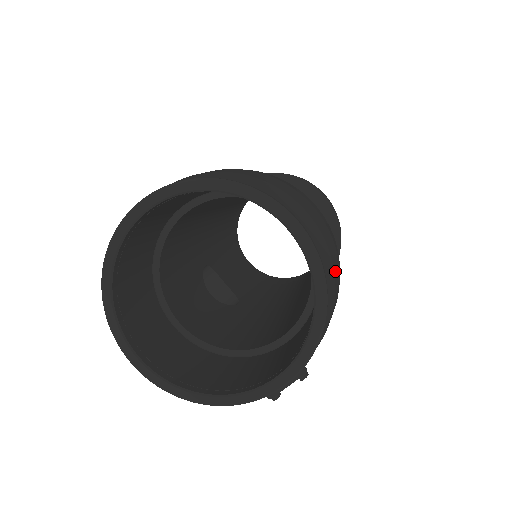
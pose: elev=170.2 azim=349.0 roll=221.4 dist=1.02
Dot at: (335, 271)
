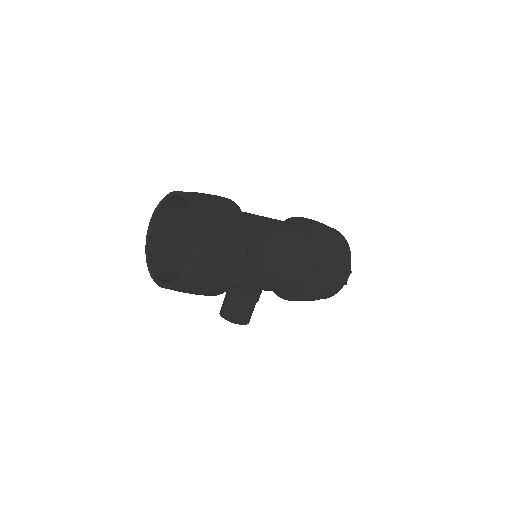
Dot at: (217, 210)
